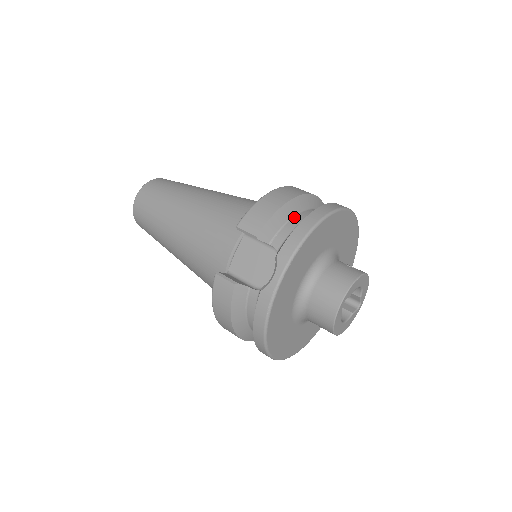
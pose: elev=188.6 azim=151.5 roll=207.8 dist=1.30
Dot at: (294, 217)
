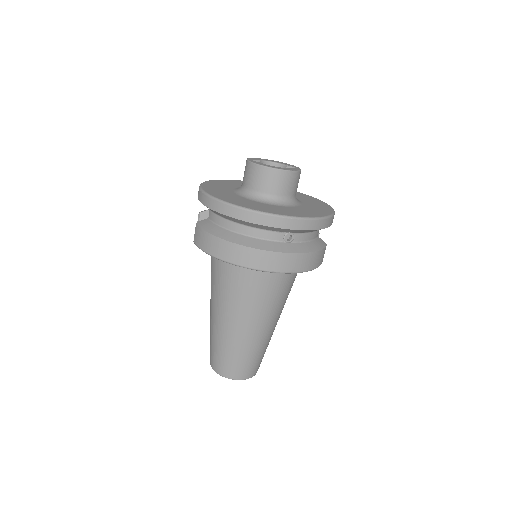
Dot at: occluded
